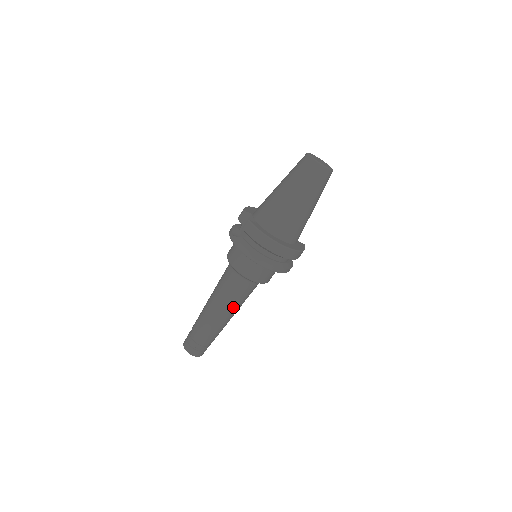
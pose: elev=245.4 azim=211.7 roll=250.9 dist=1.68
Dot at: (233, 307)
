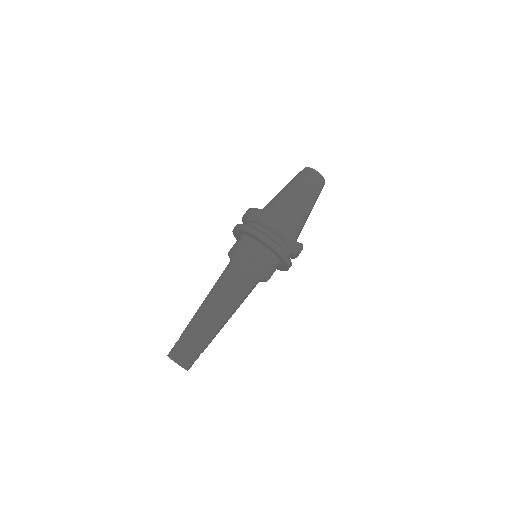
Dot at: (218, 292)
